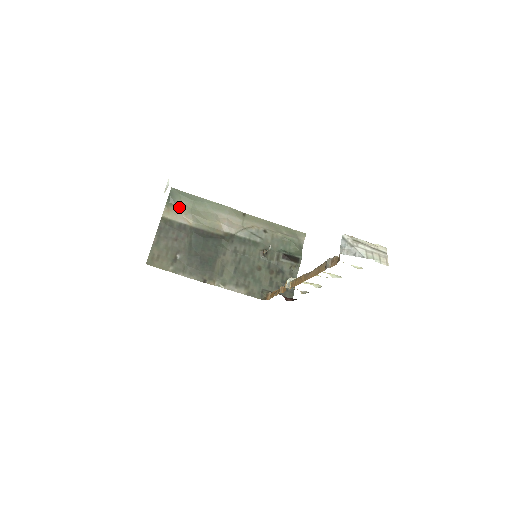
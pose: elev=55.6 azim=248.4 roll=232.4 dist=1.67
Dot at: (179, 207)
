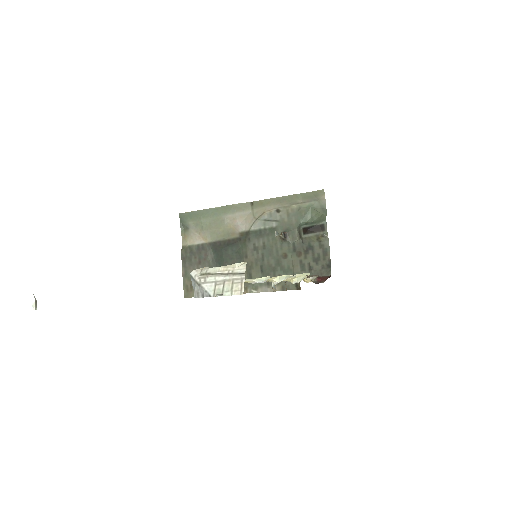
Dot at: (192, 229)
